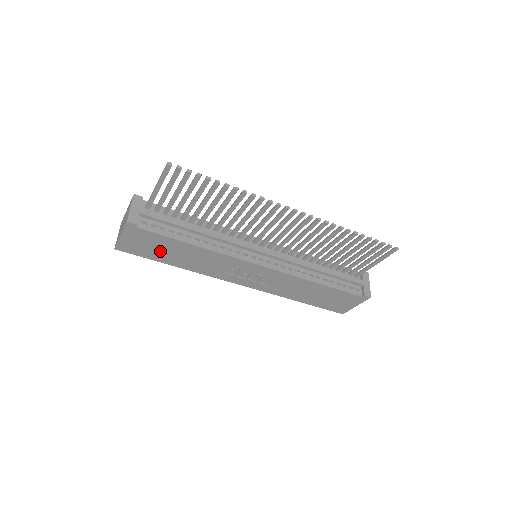
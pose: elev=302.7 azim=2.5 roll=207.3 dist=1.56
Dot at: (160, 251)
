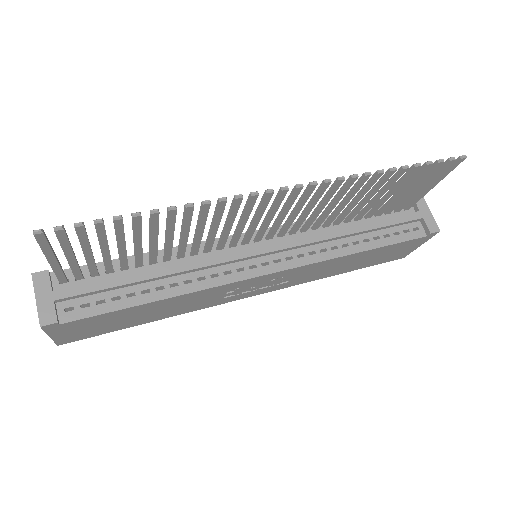
Dot at: (119, 322)
